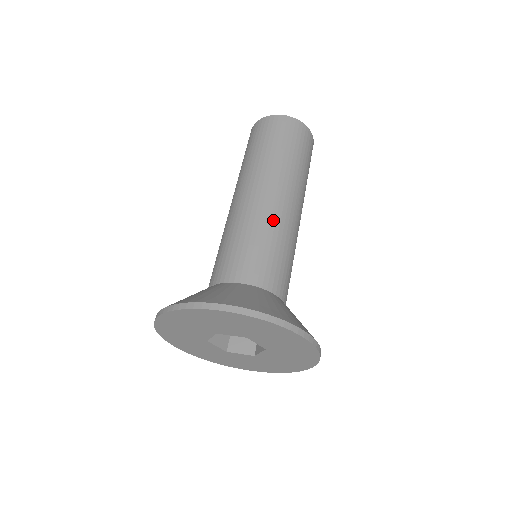
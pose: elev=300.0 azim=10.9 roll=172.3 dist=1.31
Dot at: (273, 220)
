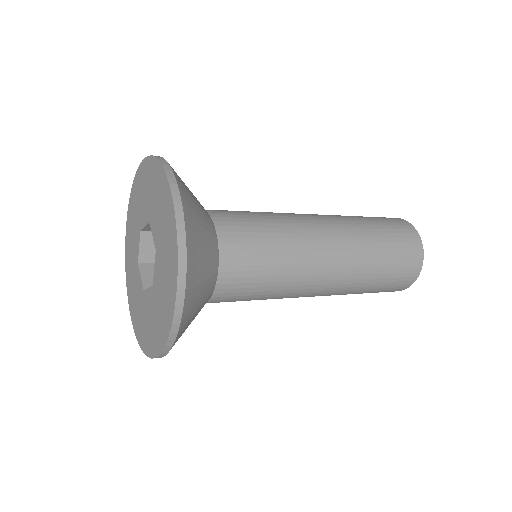
Dot at: (284, 214)
